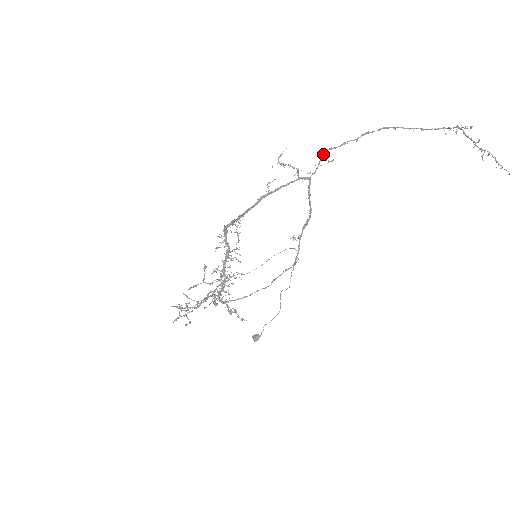
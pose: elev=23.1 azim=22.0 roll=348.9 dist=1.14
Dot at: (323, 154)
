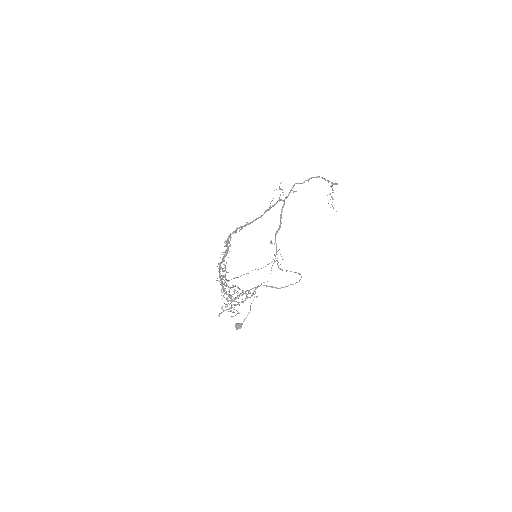
Dot at: (293, 186)
